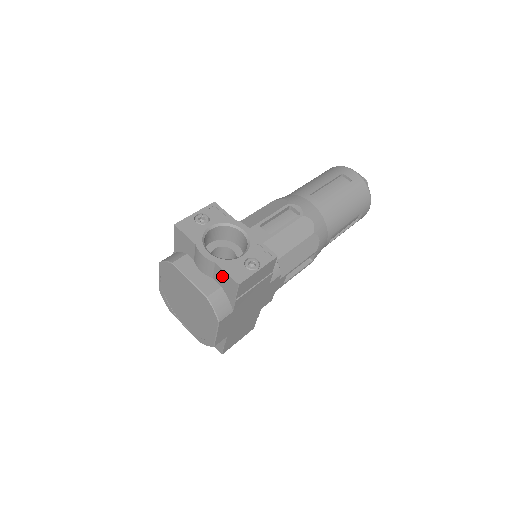
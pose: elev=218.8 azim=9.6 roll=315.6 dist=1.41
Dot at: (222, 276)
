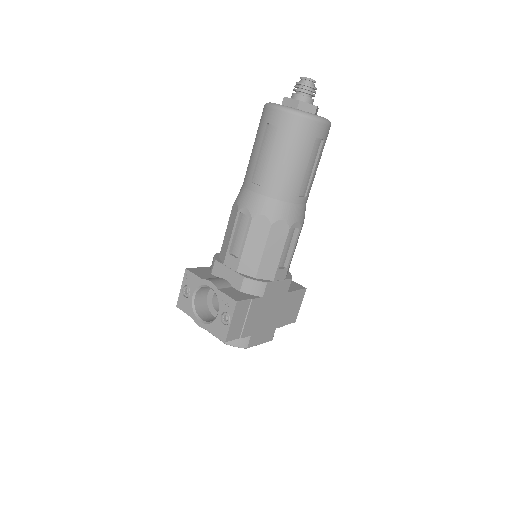
Dot at: occluded
